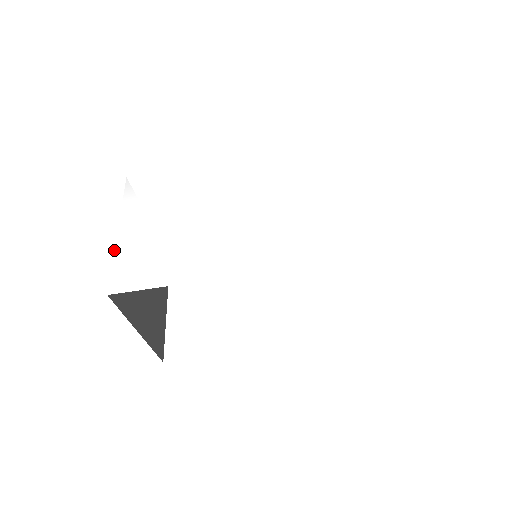
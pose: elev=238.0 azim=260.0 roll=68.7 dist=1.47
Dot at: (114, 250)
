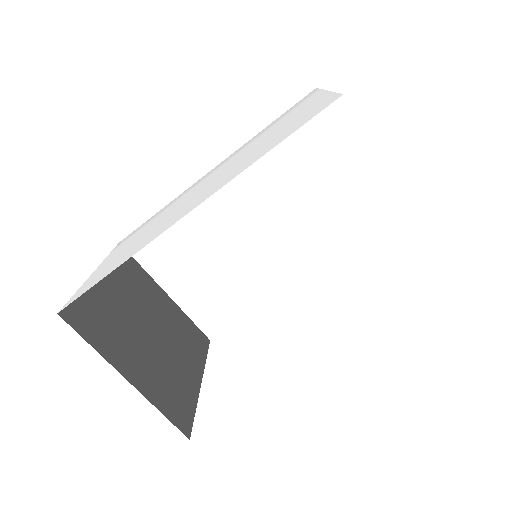
Dot at: occluded
